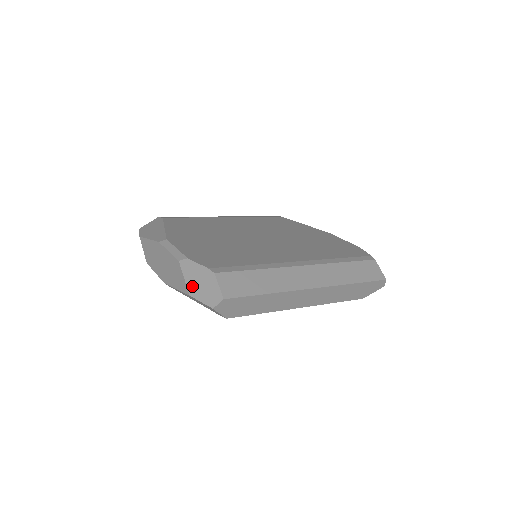
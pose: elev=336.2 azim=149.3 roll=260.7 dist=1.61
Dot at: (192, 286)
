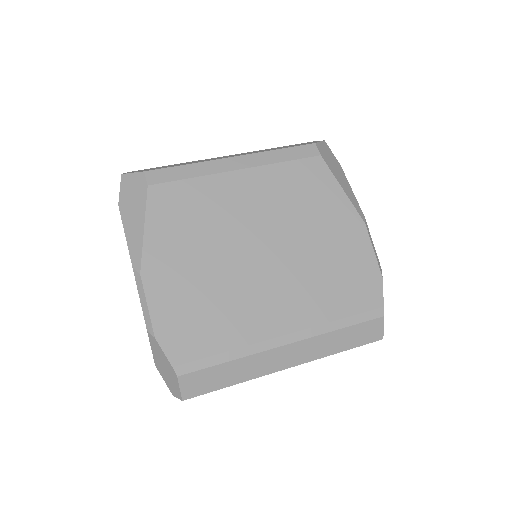
Dot at: (157, 363)
